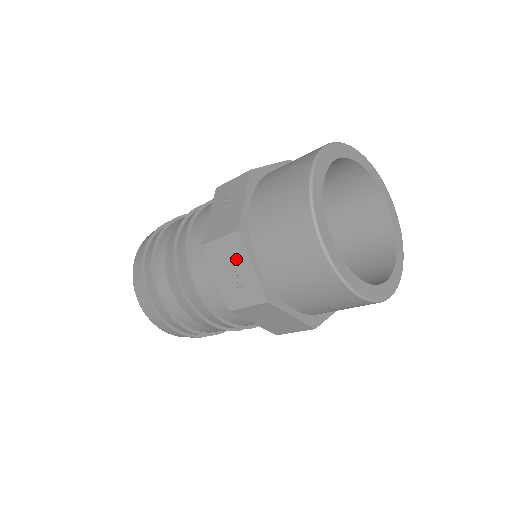
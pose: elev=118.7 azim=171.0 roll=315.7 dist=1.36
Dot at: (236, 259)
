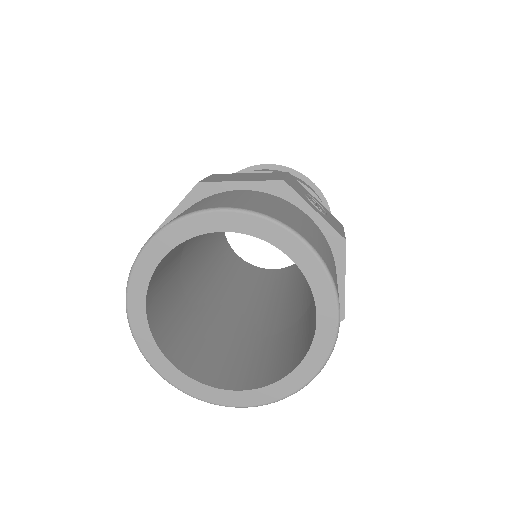
Dot at: occluded
